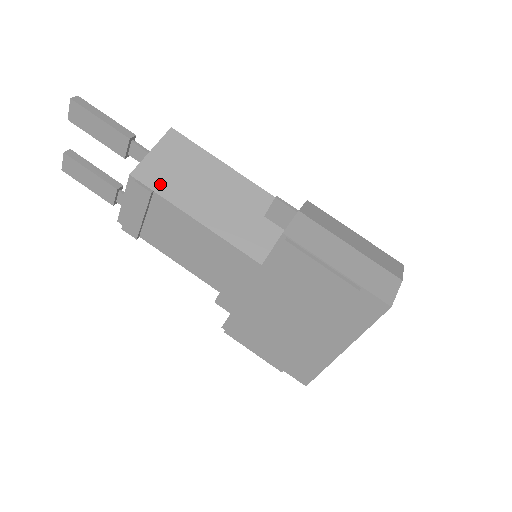
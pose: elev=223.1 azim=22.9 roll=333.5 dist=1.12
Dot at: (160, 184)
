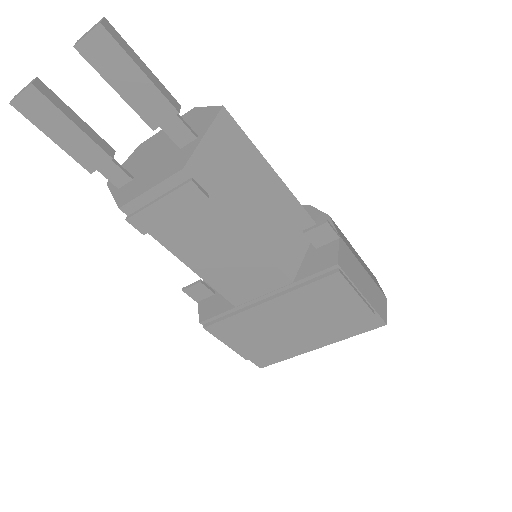
Dot at: (214, 185)
